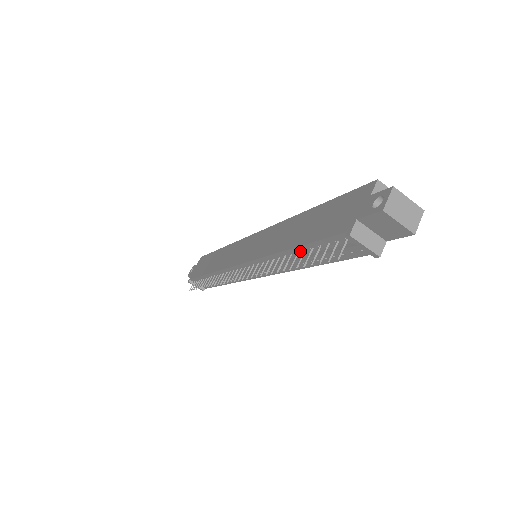
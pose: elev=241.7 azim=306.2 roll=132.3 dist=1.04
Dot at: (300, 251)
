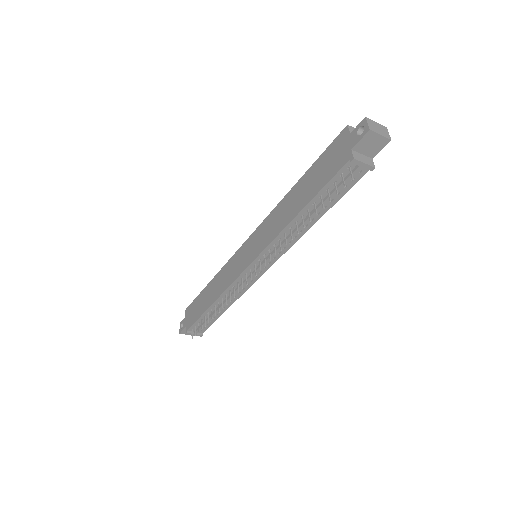
Dot at: (310, 207)
